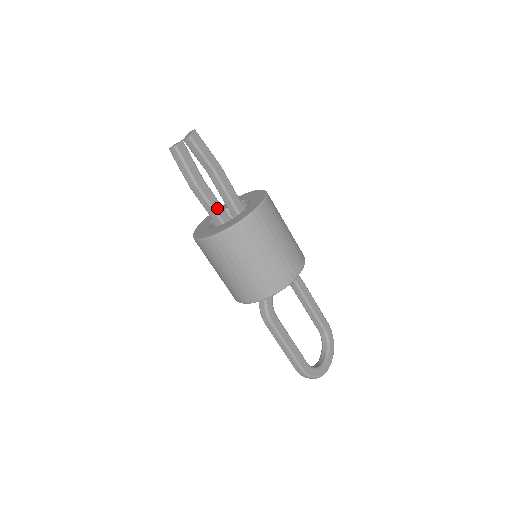
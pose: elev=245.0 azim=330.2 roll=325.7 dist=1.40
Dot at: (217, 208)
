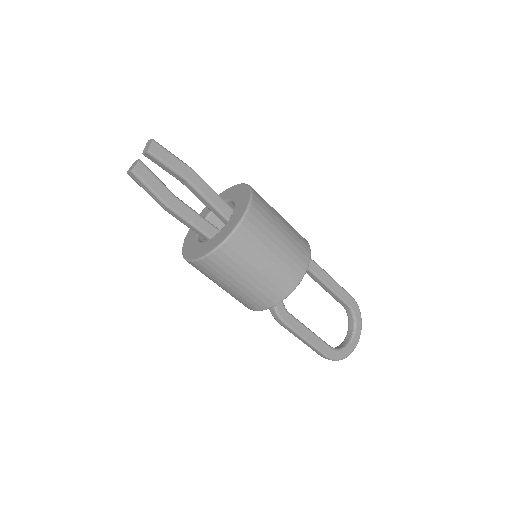
Dot at: (198, 223)
